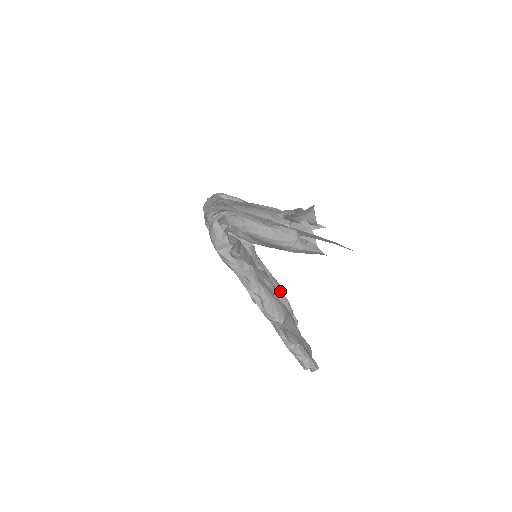
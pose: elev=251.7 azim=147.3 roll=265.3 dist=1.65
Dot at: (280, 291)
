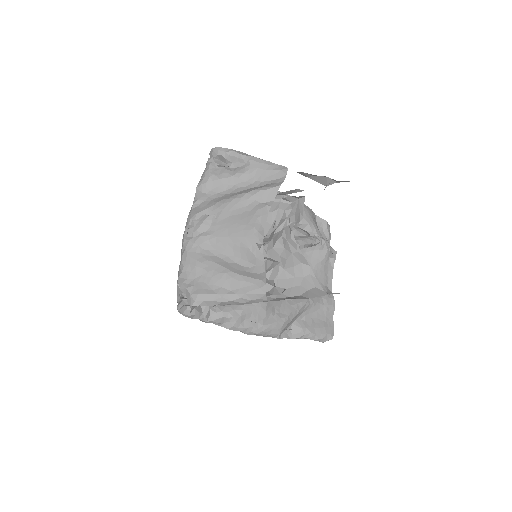
Dot at: (305, 246)
